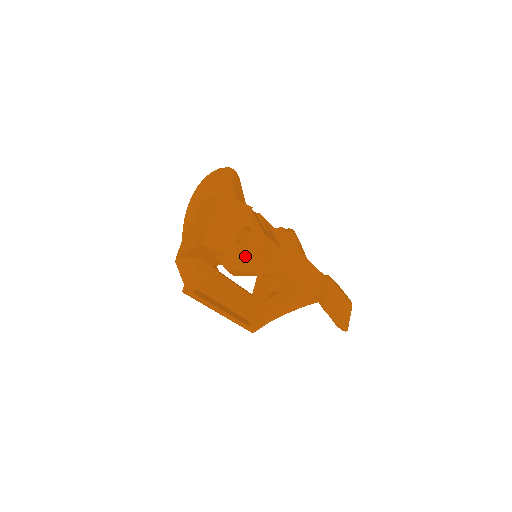
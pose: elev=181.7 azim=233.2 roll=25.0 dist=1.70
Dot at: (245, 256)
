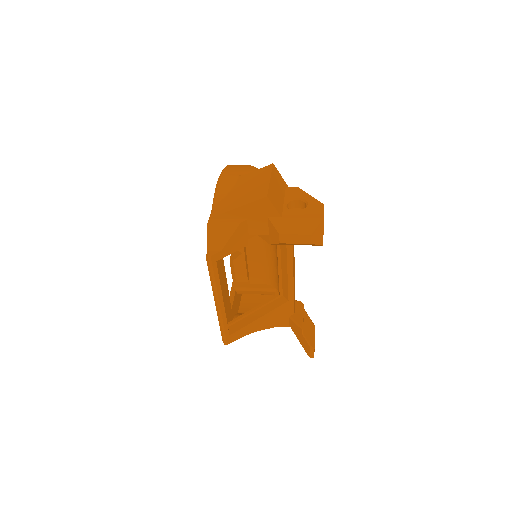
Dot at: (307, 219)
